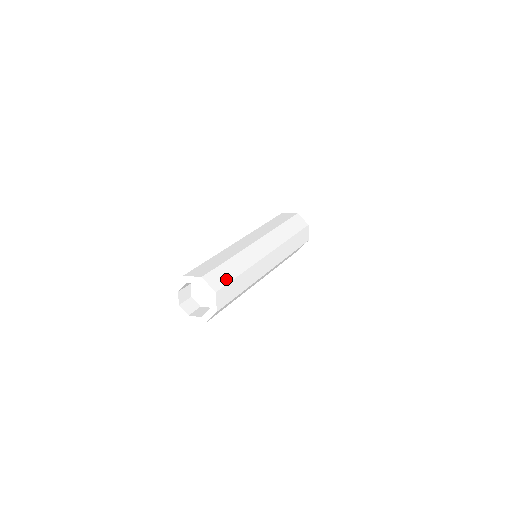
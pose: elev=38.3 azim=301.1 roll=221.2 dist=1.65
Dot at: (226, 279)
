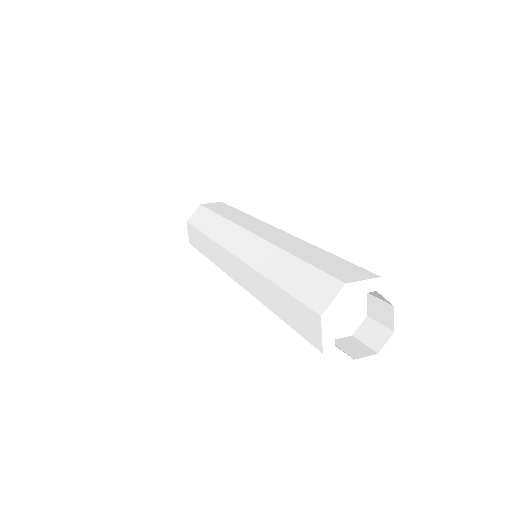
Dot at: occluded
